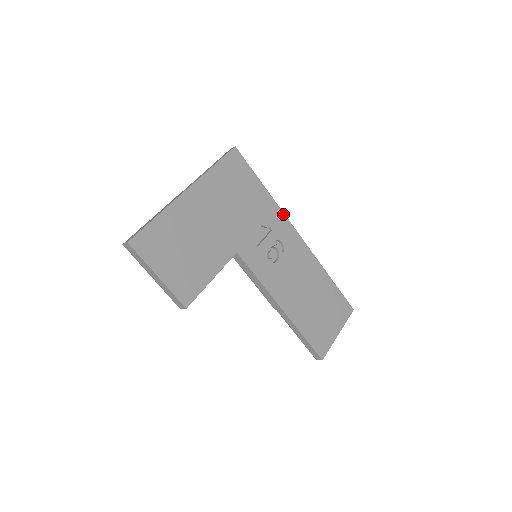
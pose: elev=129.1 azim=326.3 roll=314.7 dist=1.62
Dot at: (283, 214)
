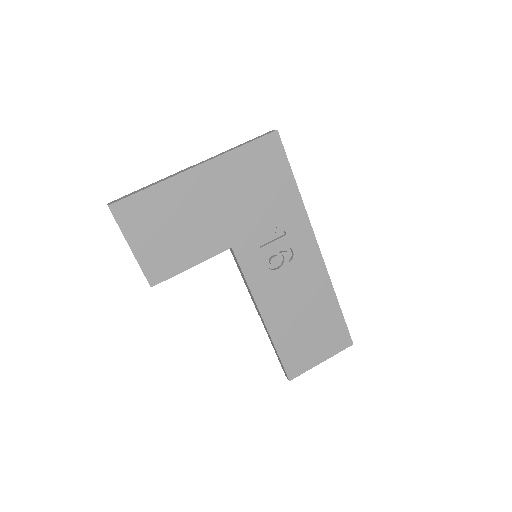
Dot at: (308, 221)
